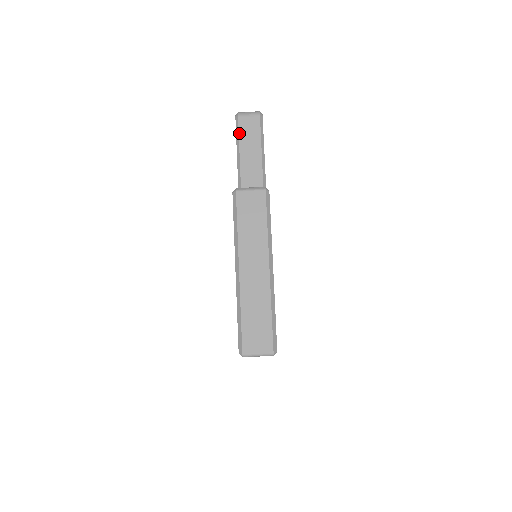
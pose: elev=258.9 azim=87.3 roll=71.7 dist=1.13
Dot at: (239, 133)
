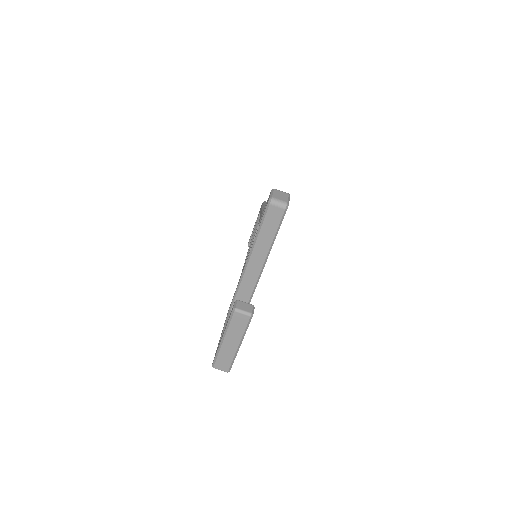
Dot at: (266, 215)
